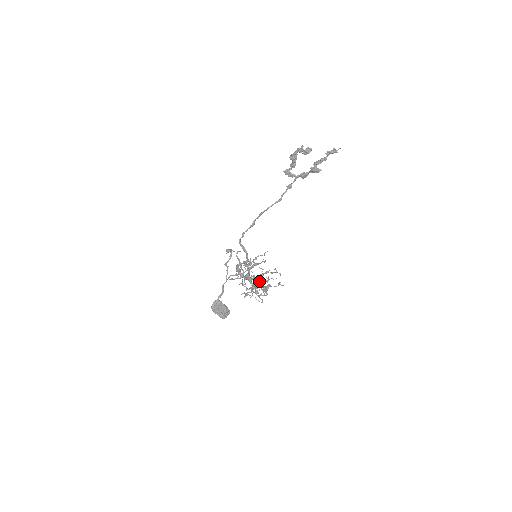
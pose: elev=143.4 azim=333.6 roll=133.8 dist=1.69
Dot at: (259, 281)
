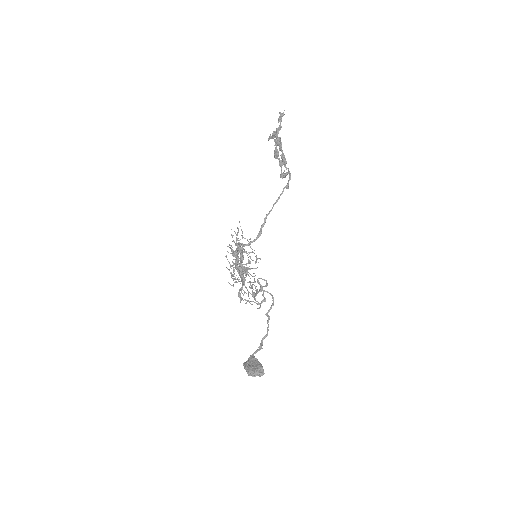
Dot at: occluded
